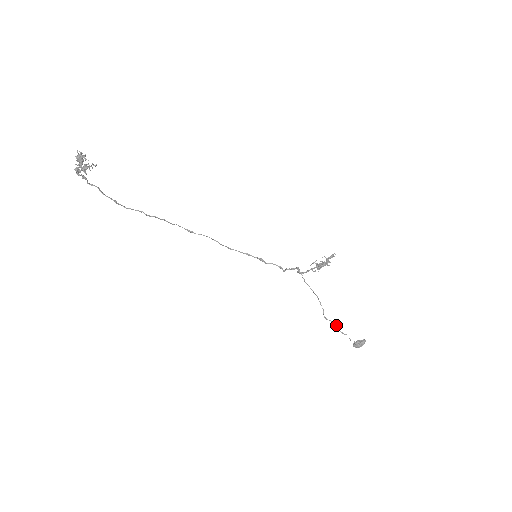
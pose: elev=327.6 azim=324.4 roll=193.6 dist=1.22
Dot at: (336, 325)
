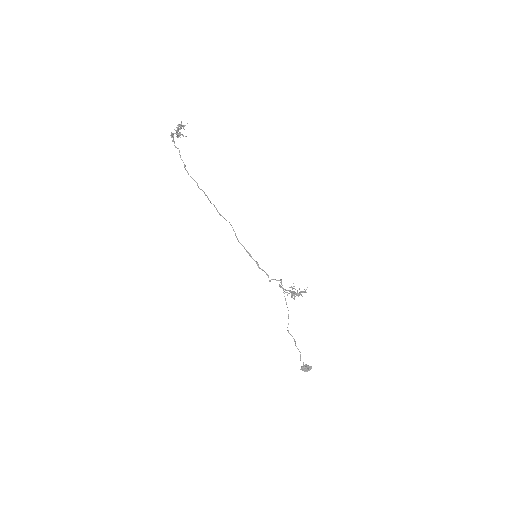
Dot at: (294, 340)
